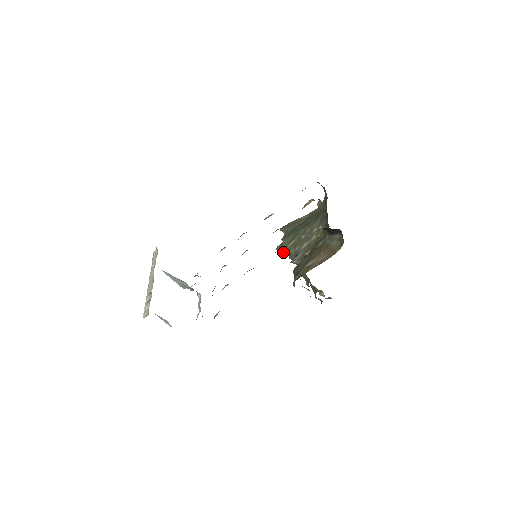
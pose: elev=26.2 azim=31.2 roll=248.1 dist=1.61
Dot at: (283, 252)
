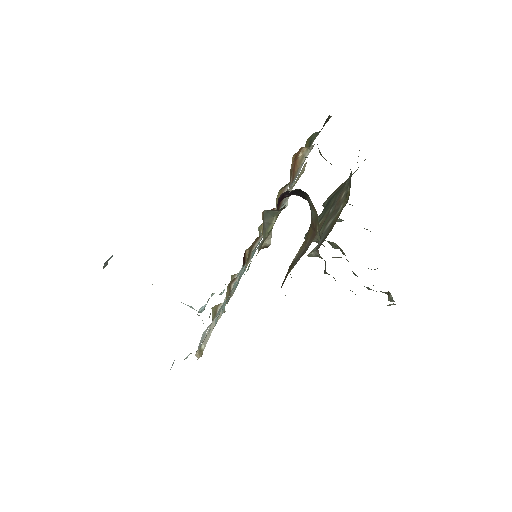
Dot at: occluded
